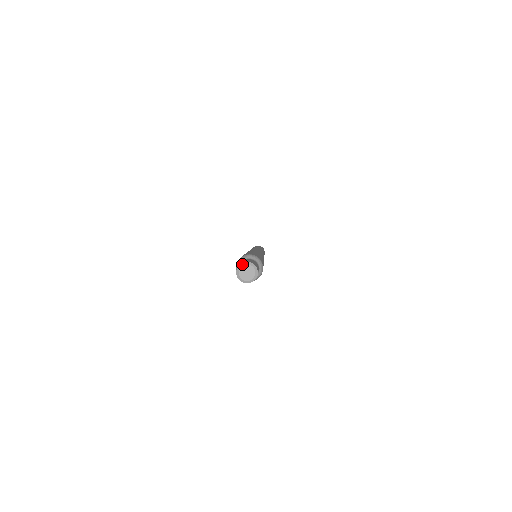
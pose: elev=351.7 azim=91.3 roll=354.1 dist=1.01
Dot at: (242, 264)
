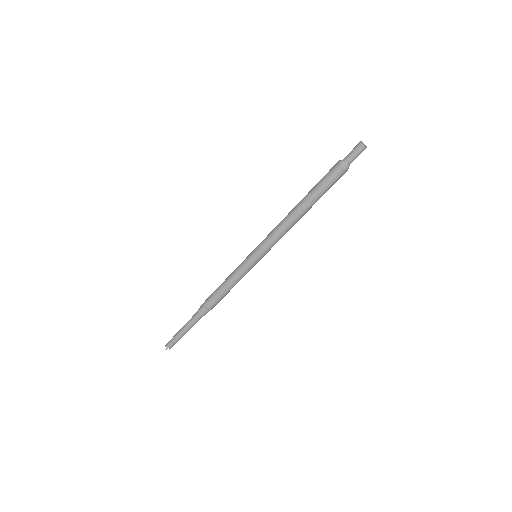
Dot at: (361, 141)
